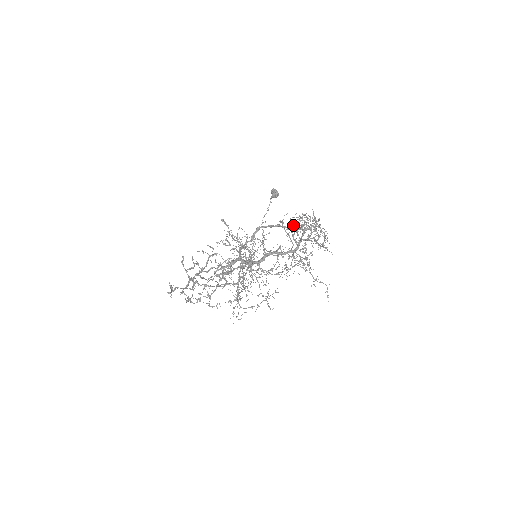
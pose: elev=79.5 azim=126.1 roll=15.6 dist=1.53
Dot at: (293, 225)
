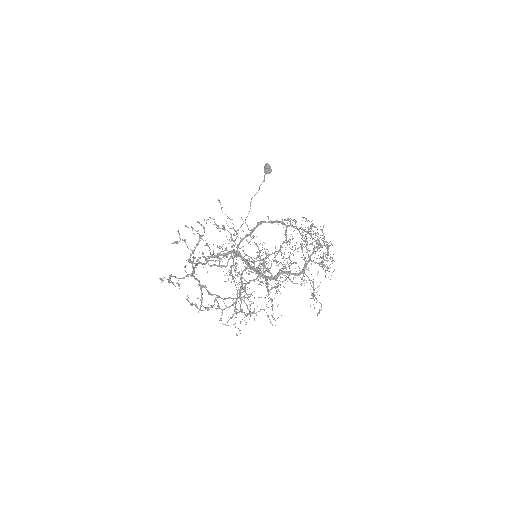
Dot at: occluded
